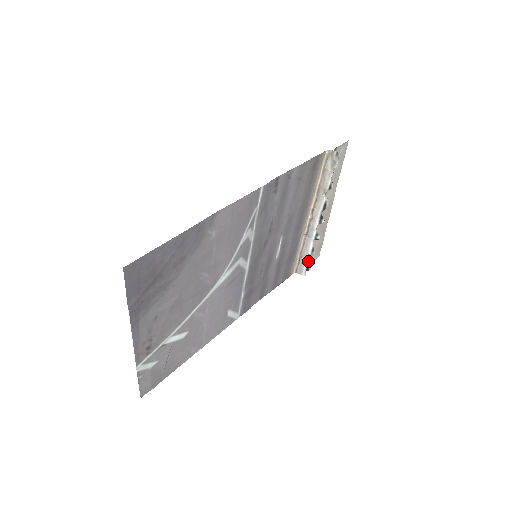
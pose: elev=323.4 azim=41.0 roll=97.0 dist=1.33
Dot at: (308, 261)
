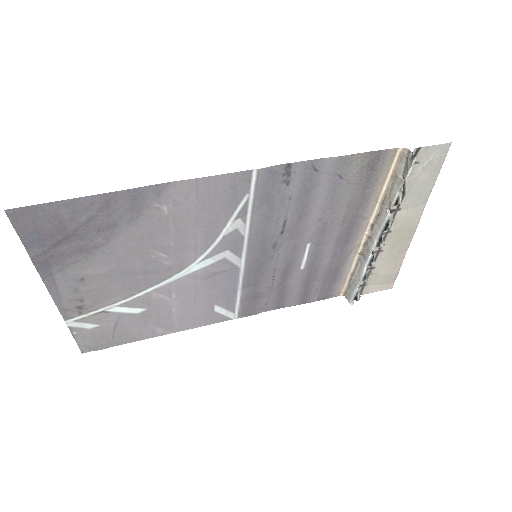
Dot at: (367, 288)
